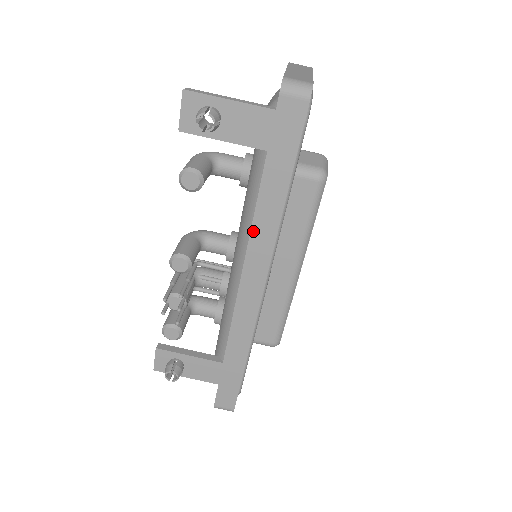
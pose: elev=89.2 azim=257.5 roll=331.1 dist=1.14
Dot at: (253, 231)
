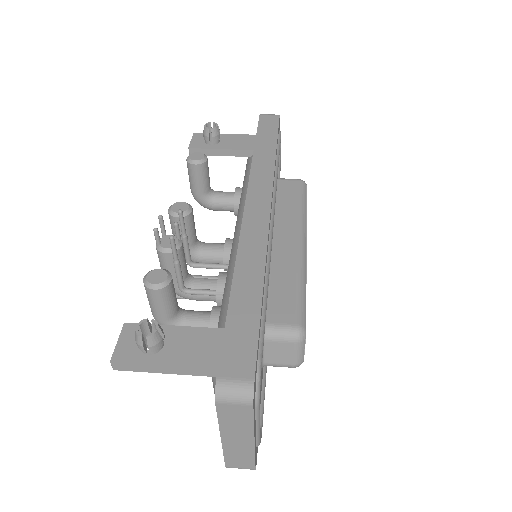
Dot at: (252, 171)
